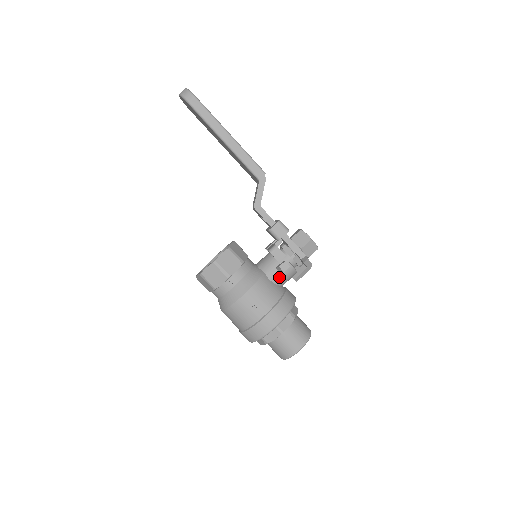
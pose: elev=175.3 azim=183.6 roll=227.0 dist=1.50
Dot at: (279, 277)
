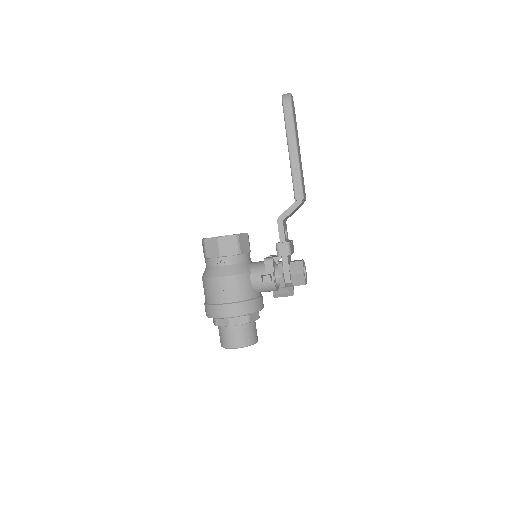
Dot at: (259, 284)
